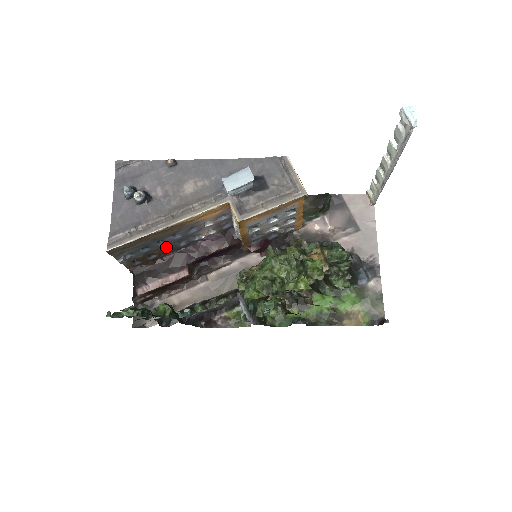
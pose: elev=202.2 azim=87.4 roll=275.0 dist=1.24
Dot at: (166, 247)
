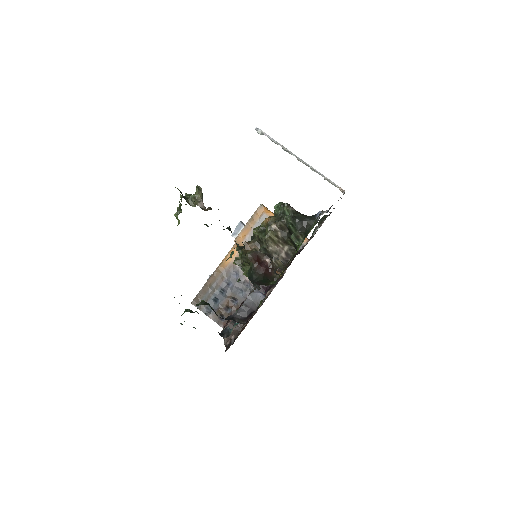
Dot at: (234, 300)
